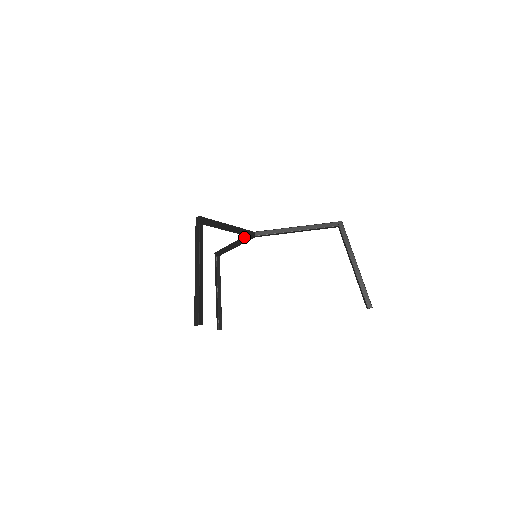
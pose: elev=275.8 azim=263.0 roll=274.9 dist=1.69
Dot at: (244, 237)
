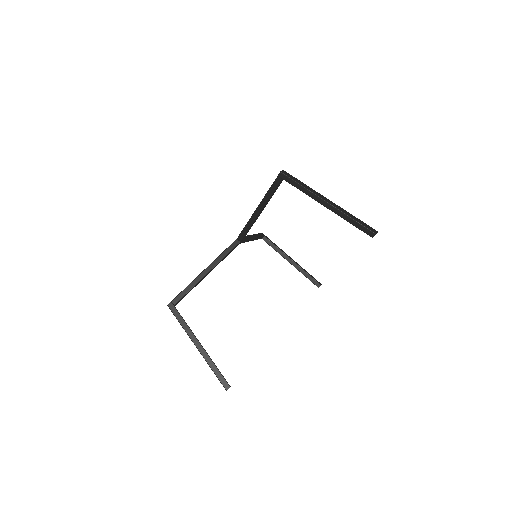
Dot at: occluded
